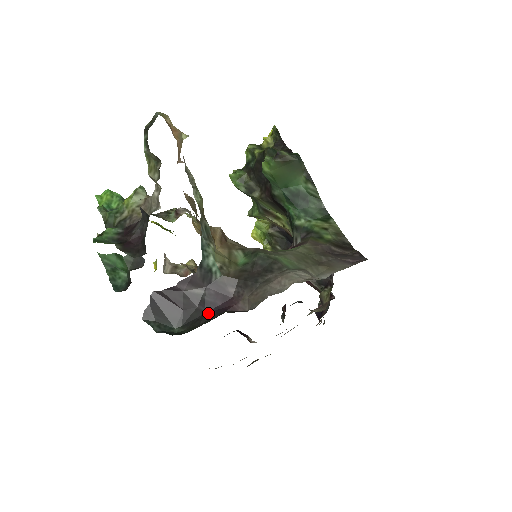
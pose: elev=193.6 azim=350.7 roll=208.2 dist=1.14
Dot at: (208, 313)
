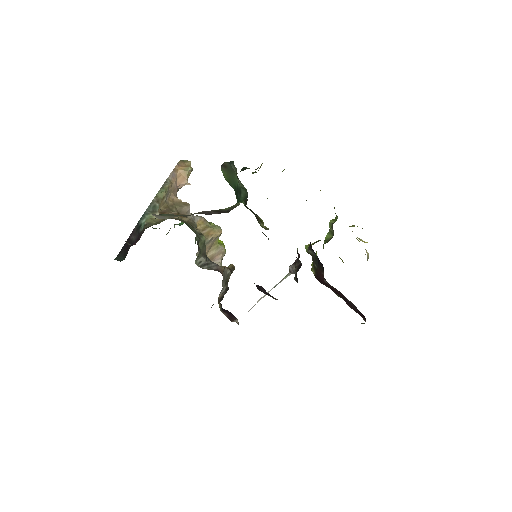
Dot at: occluded
